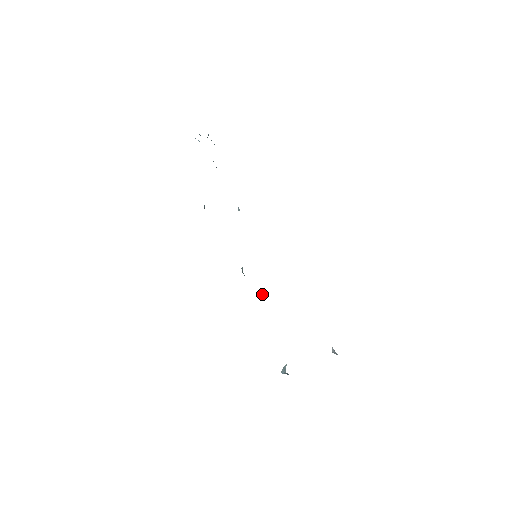
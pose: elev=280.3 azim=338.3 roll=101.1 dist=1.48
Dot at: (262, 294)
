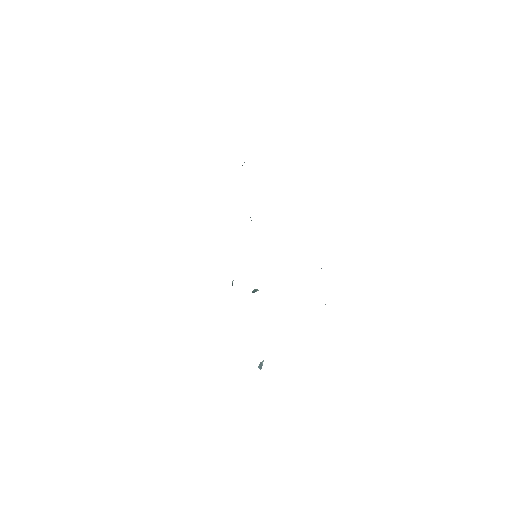
Dot at: (253, 291)
